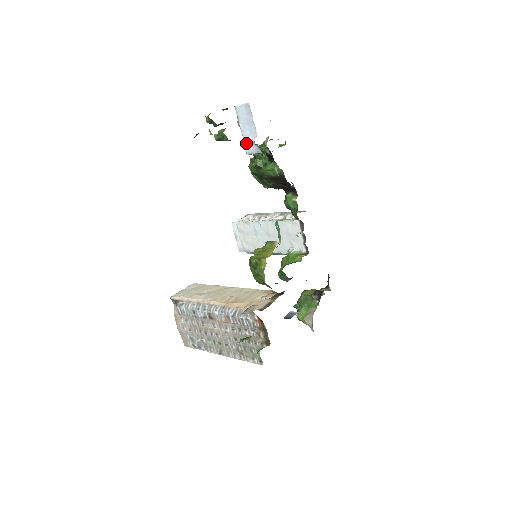
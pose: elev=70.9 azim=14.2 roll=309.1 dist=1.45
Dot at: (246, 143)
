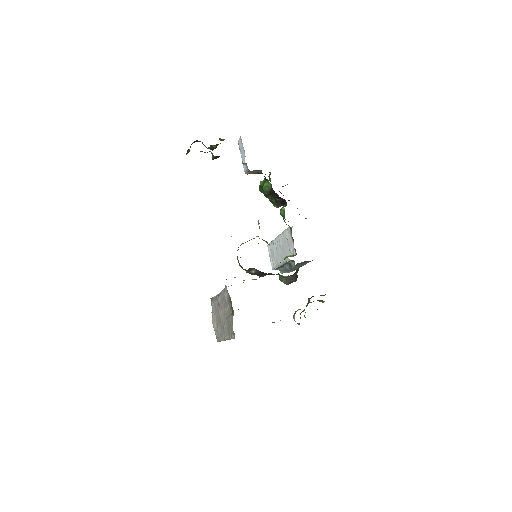
Dot at: (243, 165)
